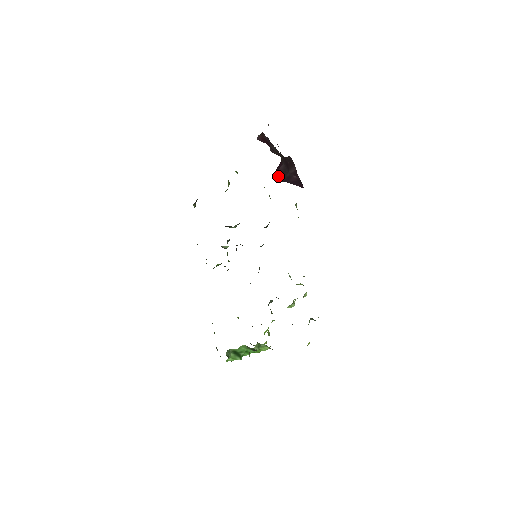
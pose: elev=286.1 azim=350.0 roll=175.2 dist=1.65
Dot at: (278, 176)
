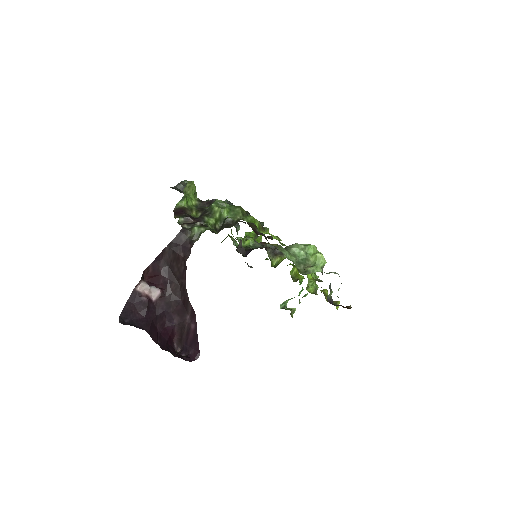
Dot at: (179, 340)
